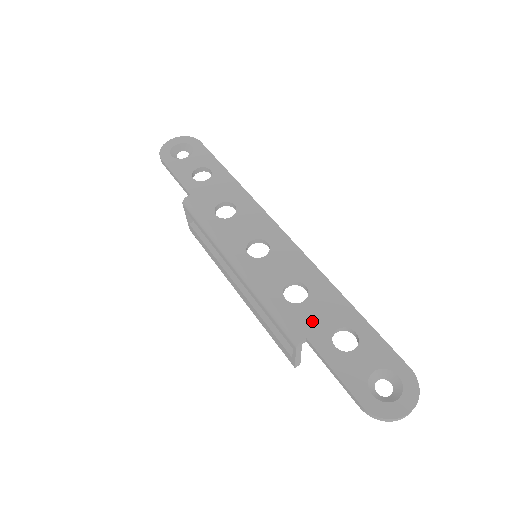
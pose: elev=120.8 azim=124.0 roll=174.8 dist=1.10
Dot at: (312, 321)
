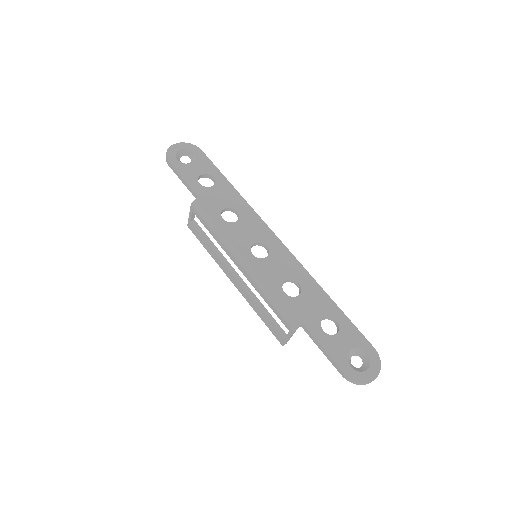
Dot at: (306, 311)
